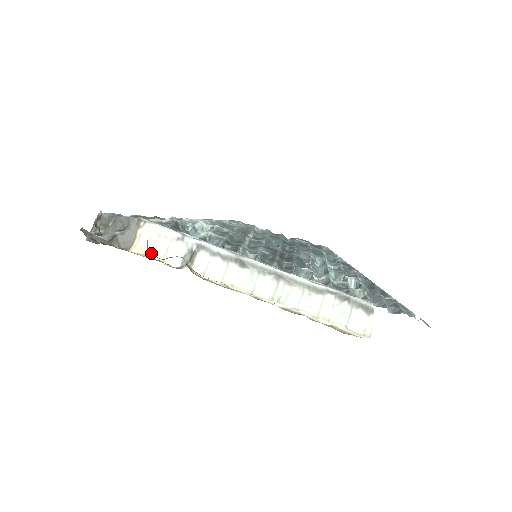
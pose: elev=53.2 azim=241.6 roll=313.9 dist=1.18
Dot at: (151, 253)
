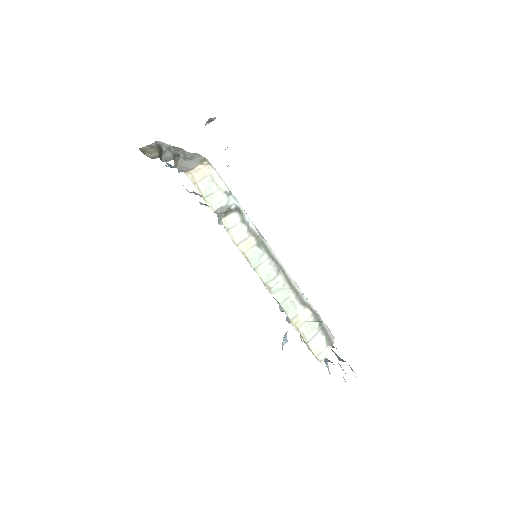
Dot at: (199, 187)
